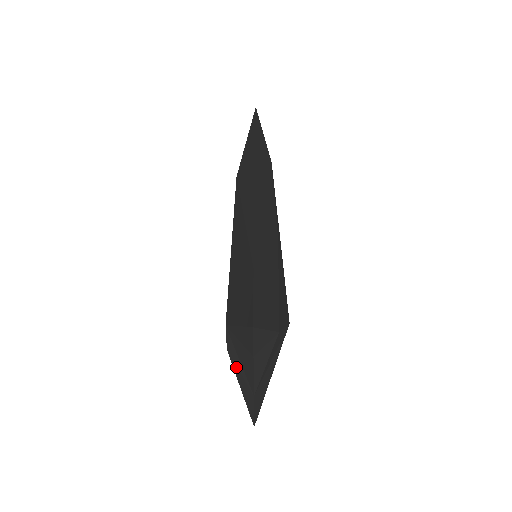
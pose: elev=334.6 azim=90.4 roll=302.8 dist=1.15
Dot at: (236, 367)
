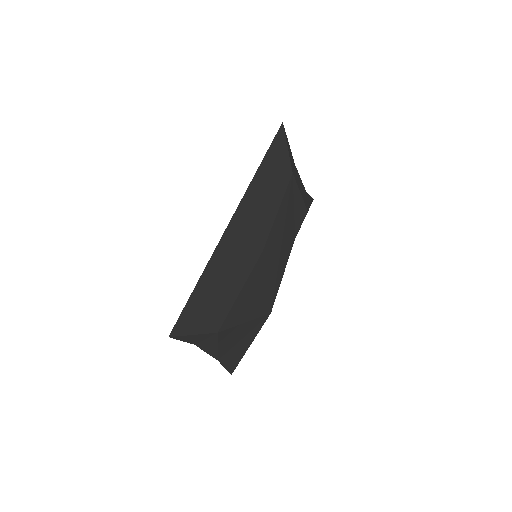
Dot at: occluded
